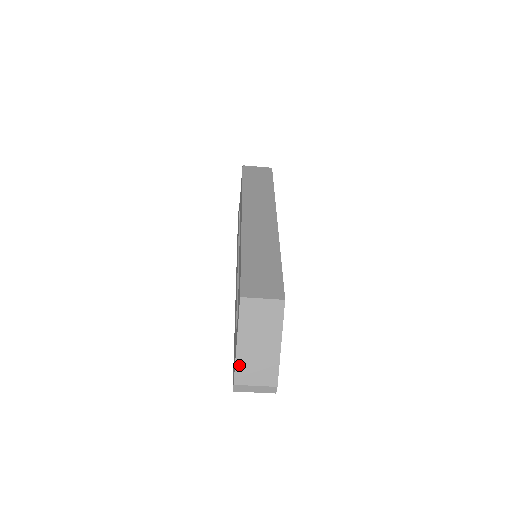
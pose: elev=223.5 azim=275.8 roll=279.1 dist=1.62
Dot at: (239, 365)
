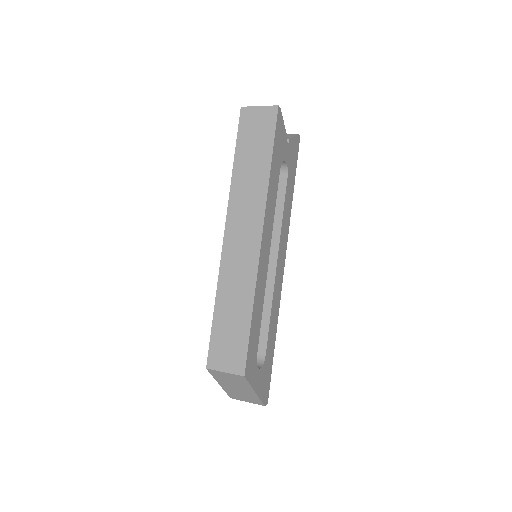
Dot at: (229, 393)
